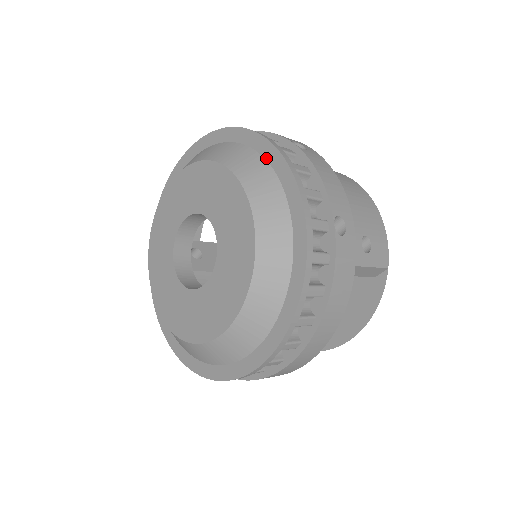
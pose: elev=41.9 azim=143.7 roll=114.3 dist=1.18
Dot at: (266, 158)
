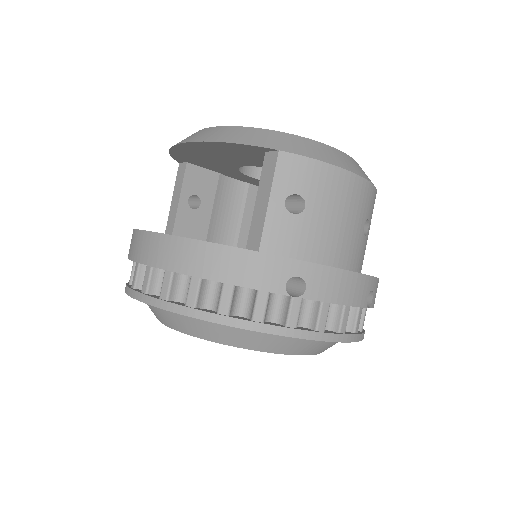
Dot at: occluded
